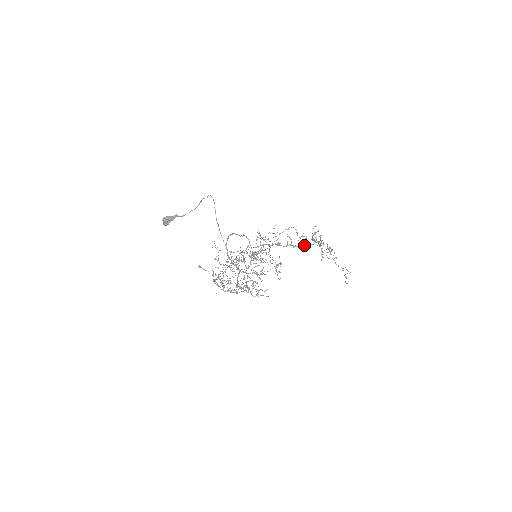
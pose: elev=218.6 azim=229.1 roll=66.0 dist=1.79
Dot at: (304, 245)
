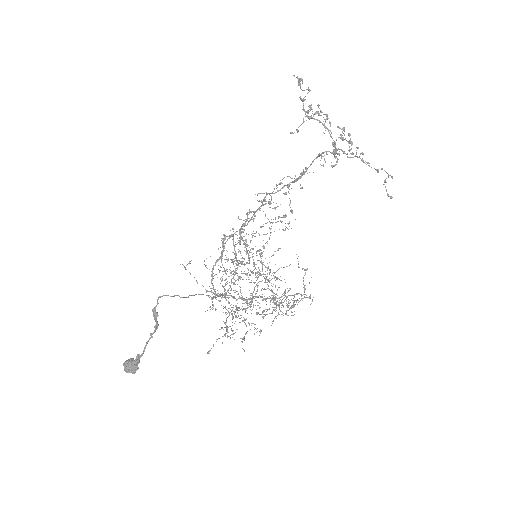
Dot at: occluded
